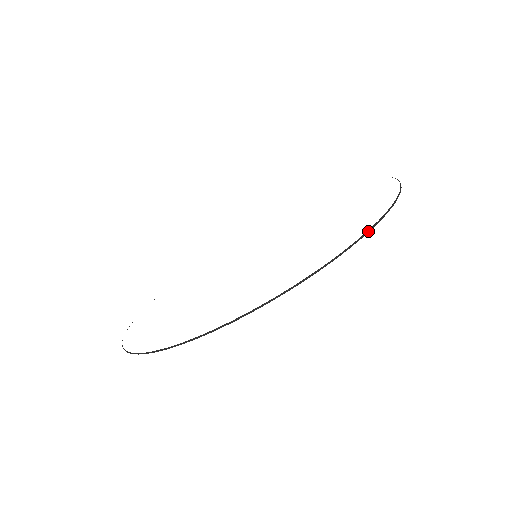
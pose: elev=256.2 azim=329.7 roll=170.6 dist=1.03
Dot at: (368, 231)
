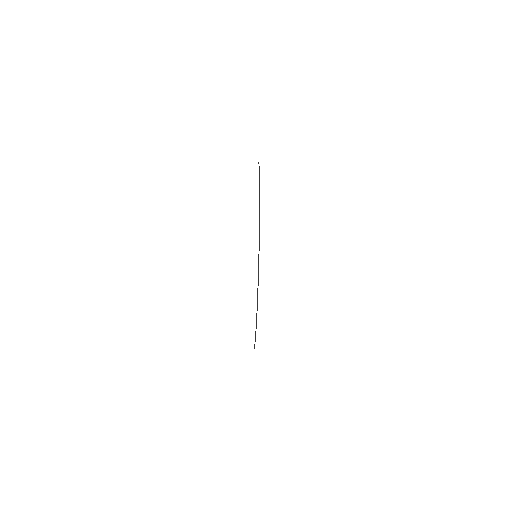
Dot at: (258, 284)
